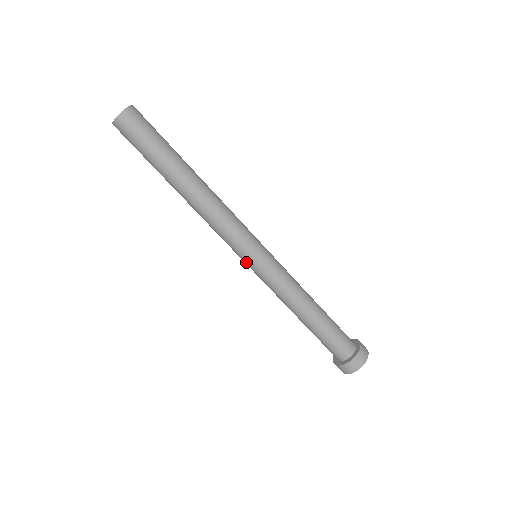
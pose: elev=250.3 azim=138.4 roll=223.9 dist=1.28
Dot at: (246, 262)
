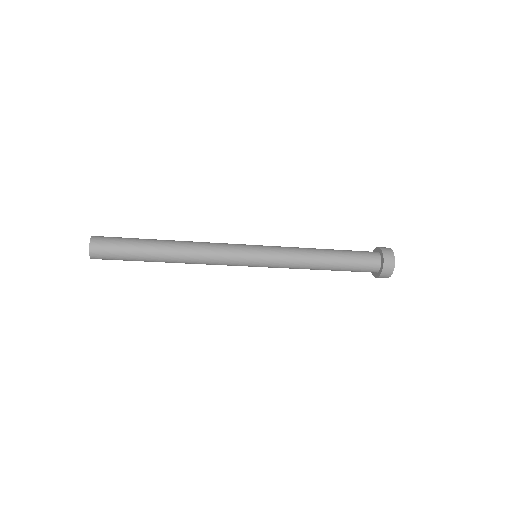
Dot at: occluded
